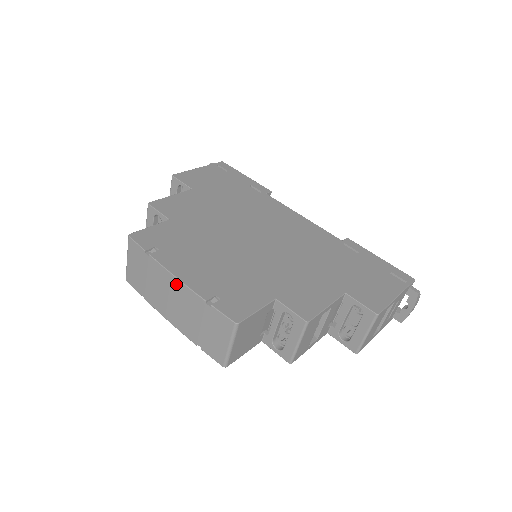
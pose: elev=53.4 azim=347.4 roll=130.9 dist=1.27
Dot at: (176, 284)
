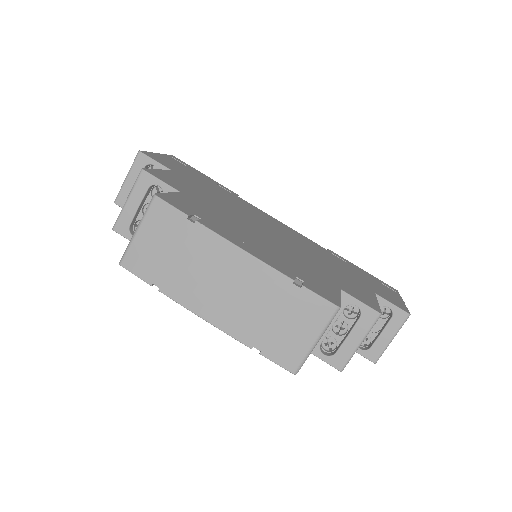
Dot at: (242, 261)
